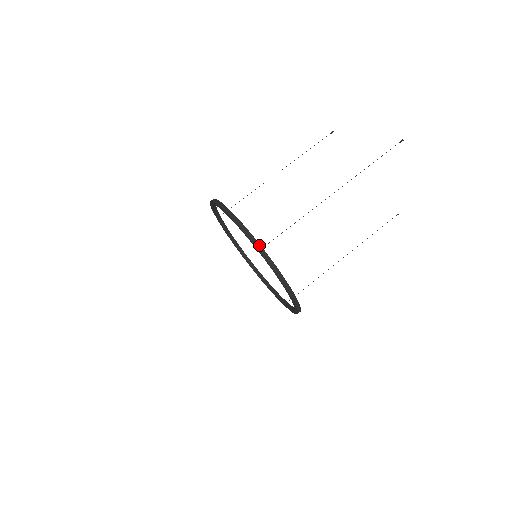
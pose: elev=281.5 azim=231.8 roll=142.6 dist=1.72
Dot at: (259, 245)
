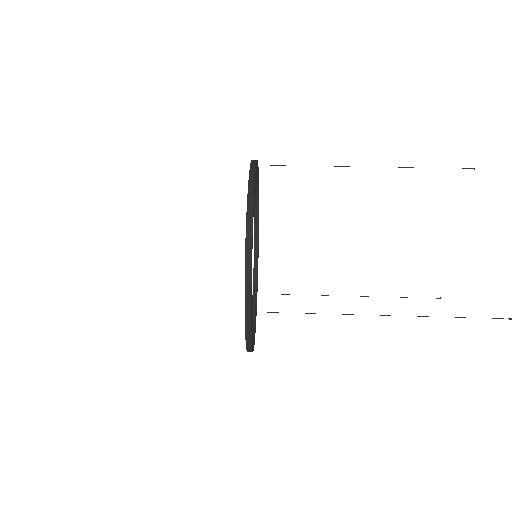
Dot at: occluded
